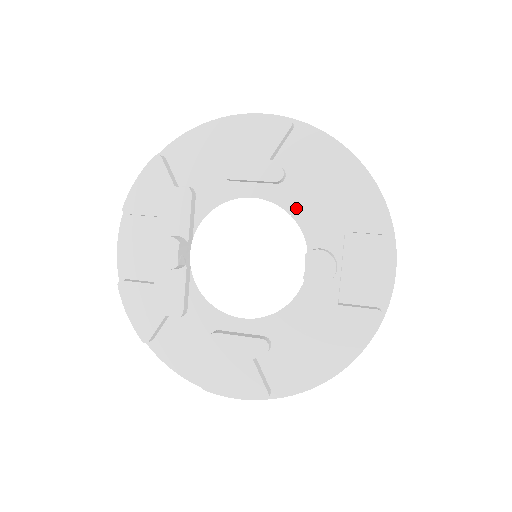
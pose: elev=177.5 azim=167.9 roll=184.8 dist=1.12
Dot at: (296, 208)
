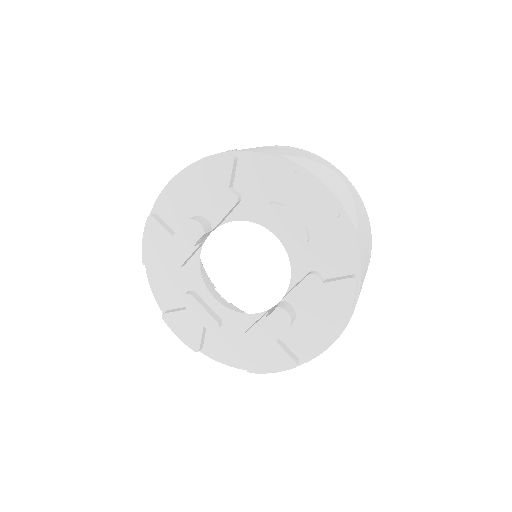
Dot at: (298, 266)
